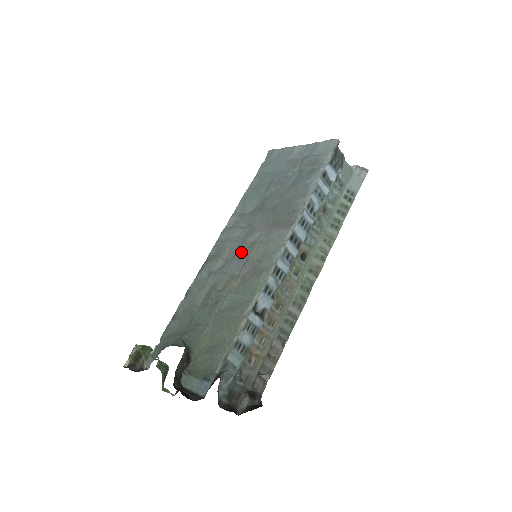
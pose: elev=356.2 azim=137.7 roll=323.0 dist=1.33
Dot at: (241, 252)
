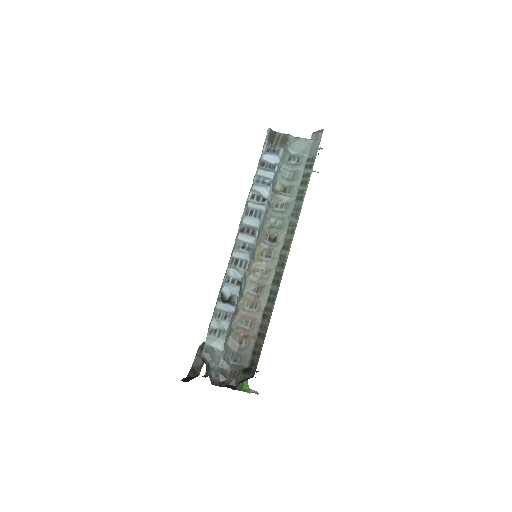
Dot at: occluded
